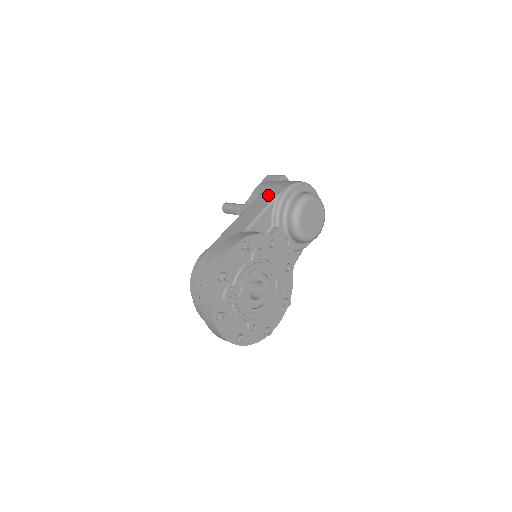
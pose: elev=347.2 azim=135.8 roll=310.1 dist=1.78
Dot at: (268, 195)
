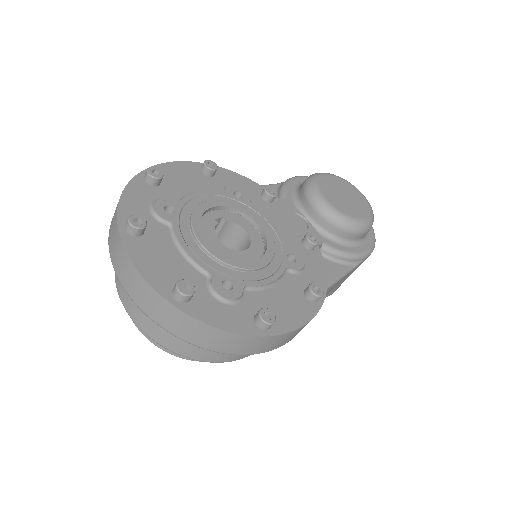
Dot at: occluded
